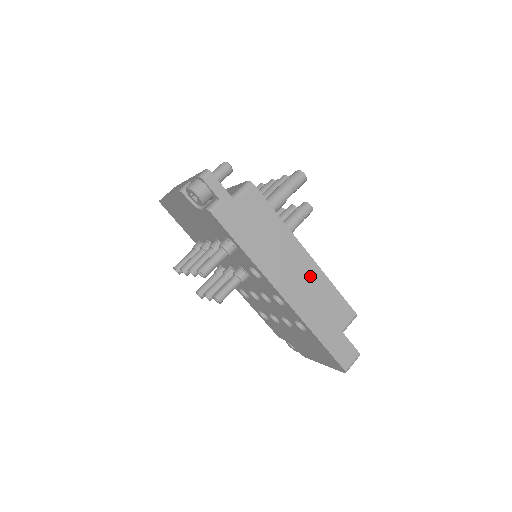
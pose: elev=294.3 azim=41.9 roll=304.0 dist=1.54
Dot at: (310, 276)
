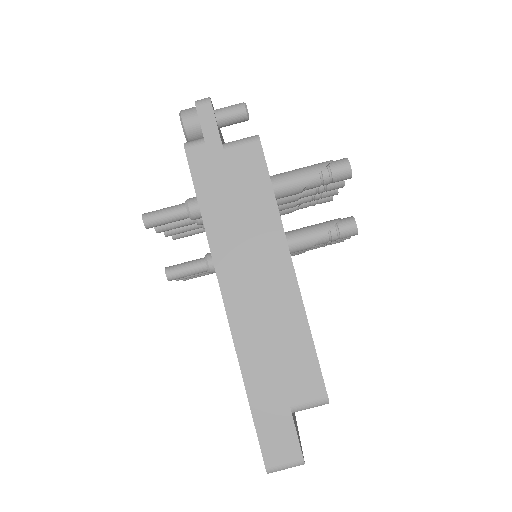
Dot at: (280, 300)
